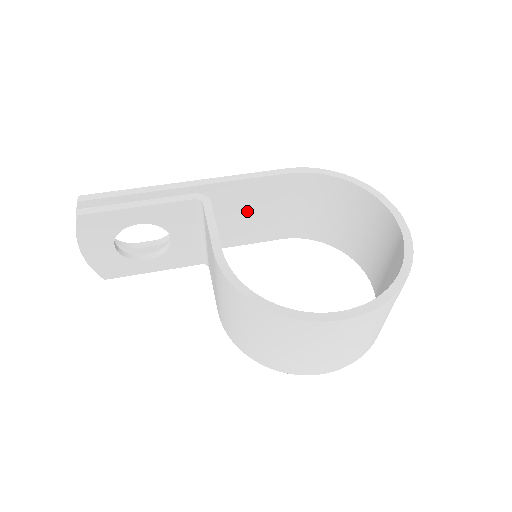
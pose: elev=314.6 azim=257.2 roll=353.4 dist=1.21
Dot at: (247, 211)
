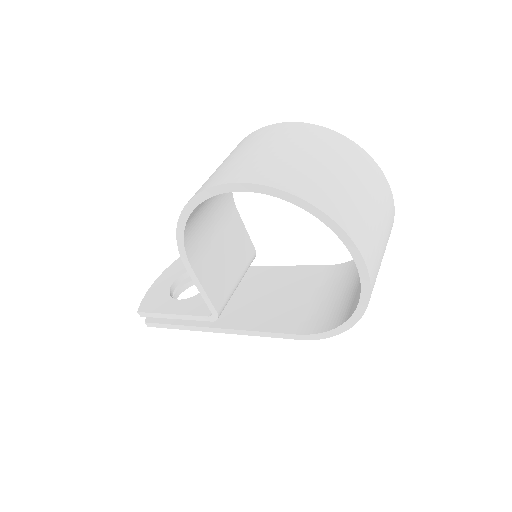
Dot at: (279, 293)
